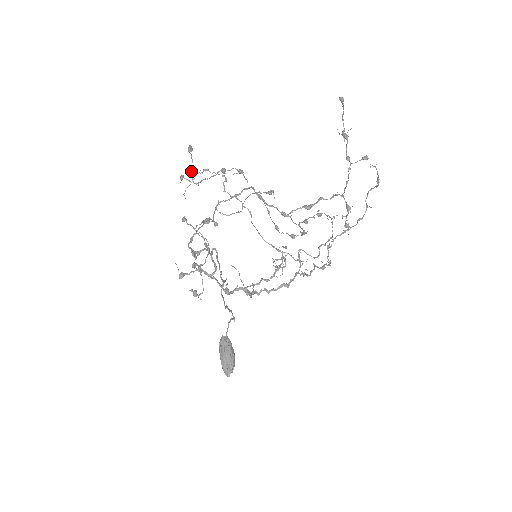
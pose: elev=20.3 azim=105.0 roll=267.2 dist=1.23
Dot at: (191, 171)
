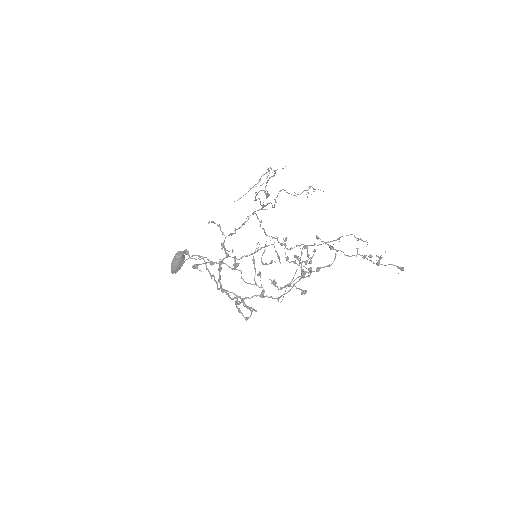
Dot at: occluded
